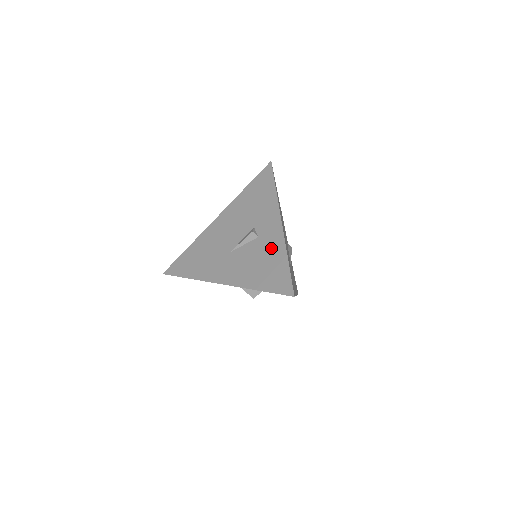
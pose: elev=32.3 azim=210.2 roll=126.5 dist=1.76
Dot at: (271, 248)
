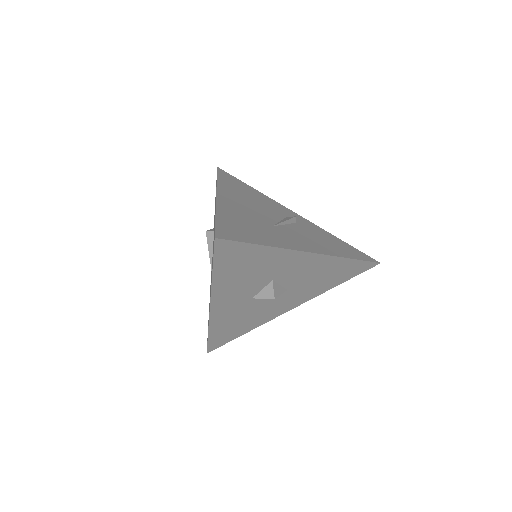
Dot at: occluded
